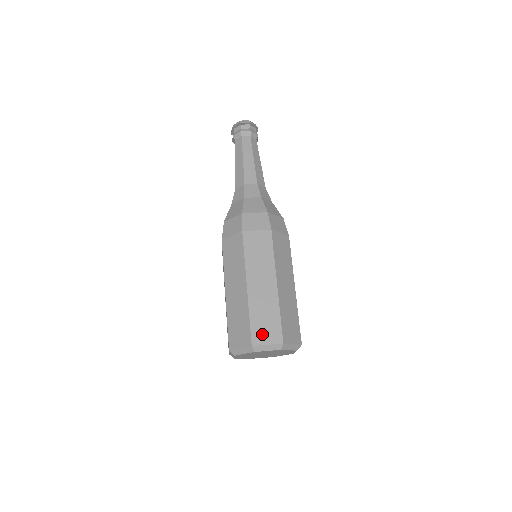
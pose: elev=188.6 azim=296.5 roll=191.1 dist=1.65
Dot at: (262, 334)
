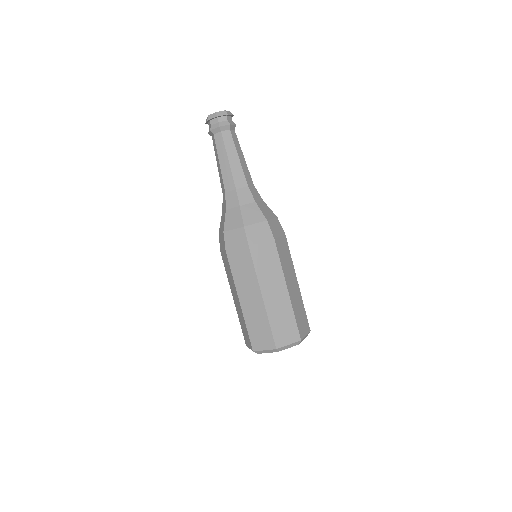
Dot at: (302, 328)
